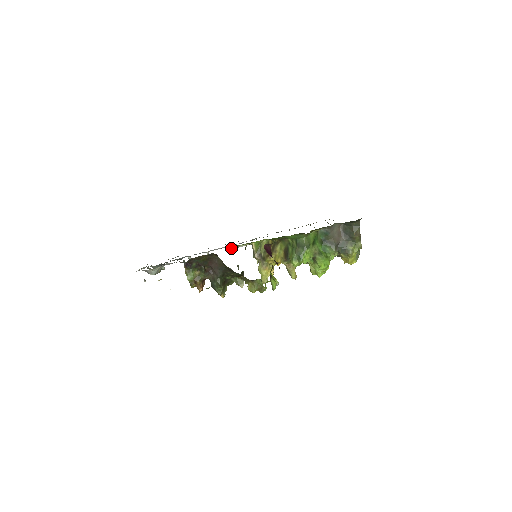
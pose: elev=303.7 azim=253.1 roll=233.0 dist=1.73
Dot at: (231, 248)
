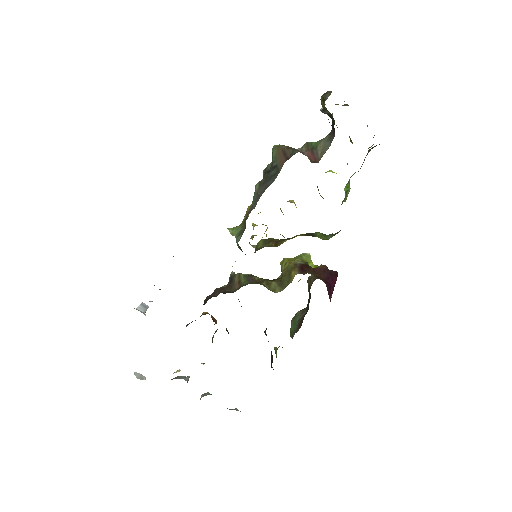
Dot at: occluded
